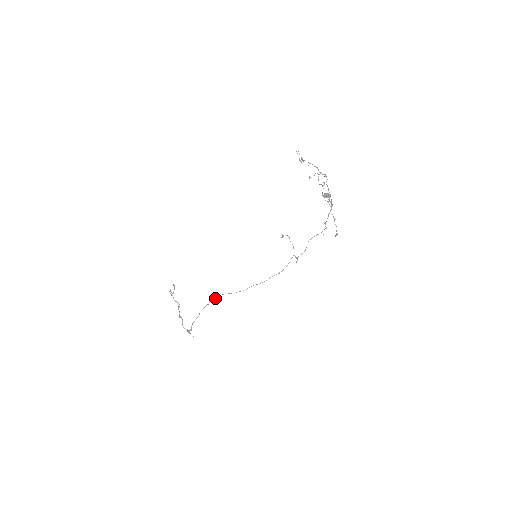
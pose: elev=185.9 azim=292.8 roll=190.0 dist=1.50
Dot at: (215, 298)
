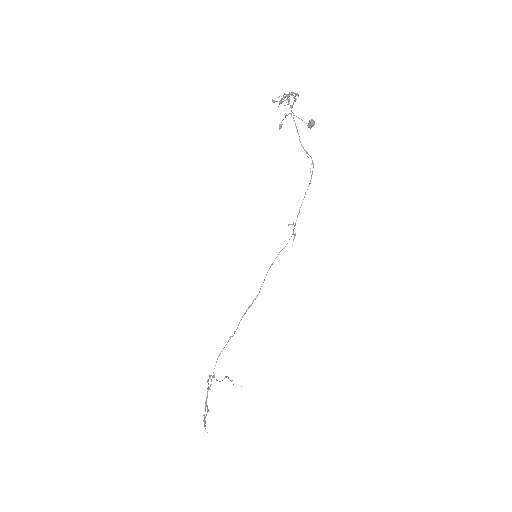
Dot at: (224, 347)
